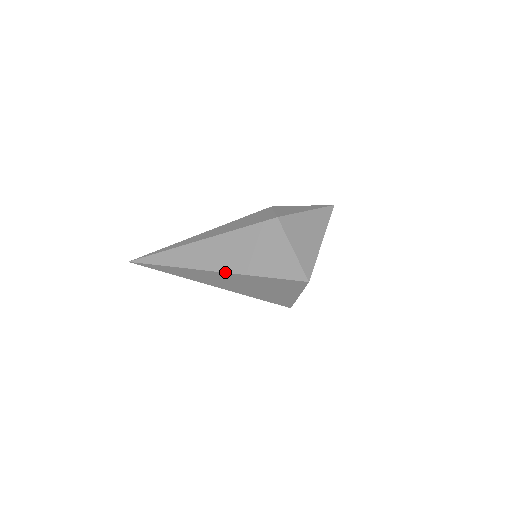
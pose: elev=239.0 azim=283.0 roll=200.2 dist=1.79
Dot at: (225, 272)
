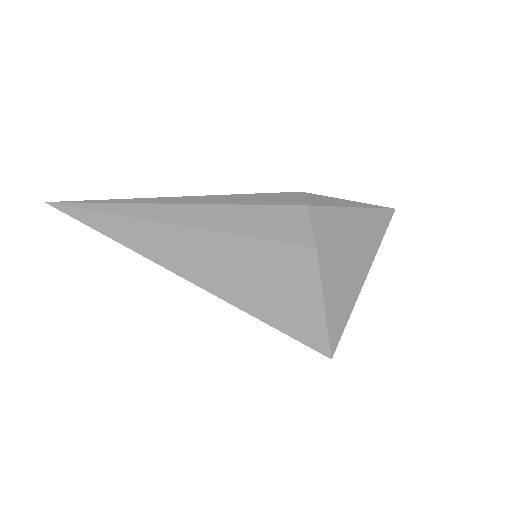
Dot at: (207, 291)
